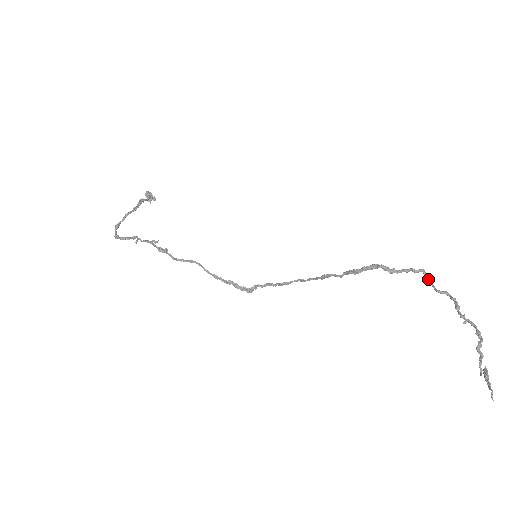
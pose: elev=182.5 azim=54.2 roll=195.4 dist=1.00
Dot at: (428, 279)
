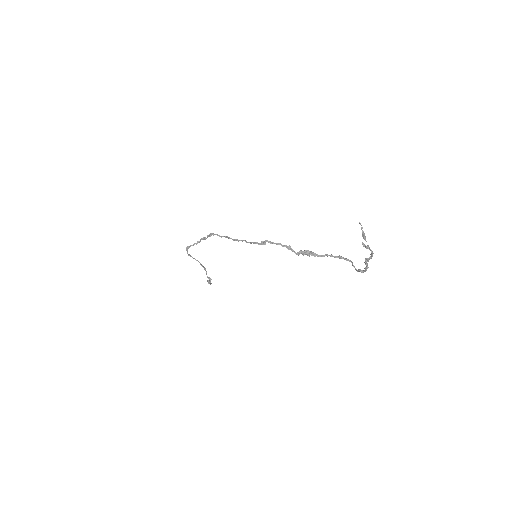
Dot at: occluded
